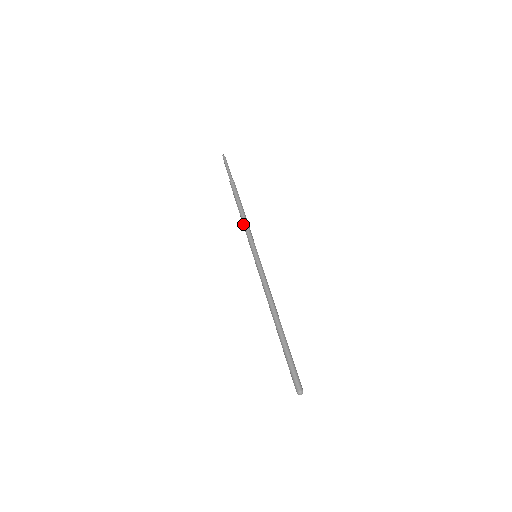
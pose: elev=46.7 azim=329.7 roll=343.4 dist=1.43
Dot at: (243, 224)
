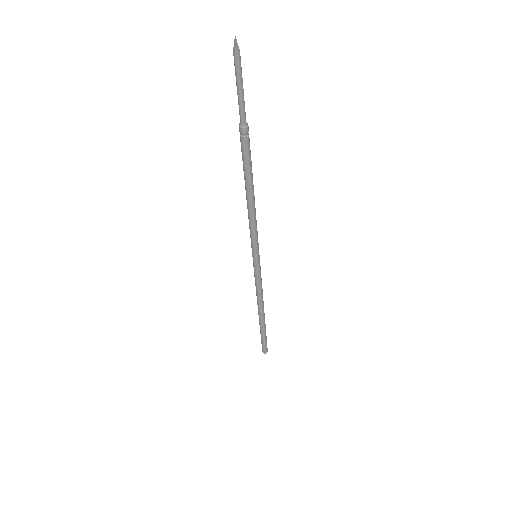
Dot at: (251, 217)
